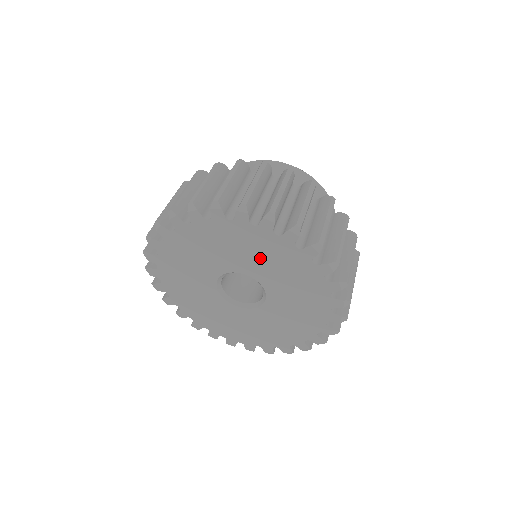
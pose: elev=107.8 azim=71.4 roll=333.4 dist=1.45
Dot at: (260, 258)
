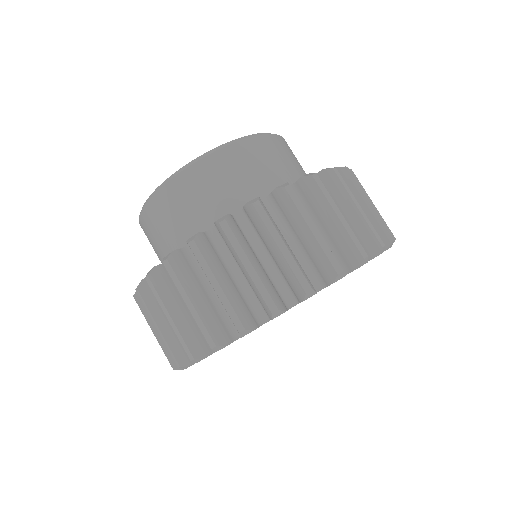
Dot at: occluded
